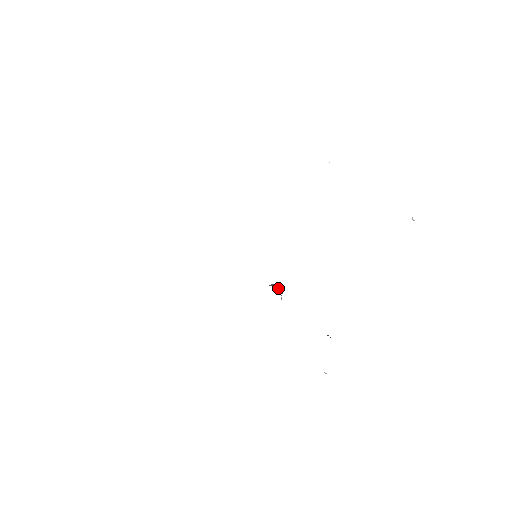
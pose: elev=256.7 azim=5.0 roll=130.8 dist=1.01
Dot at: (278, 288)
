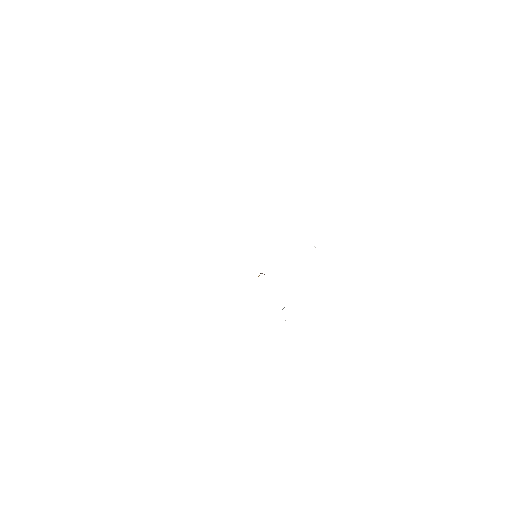
Dot at: occluded
